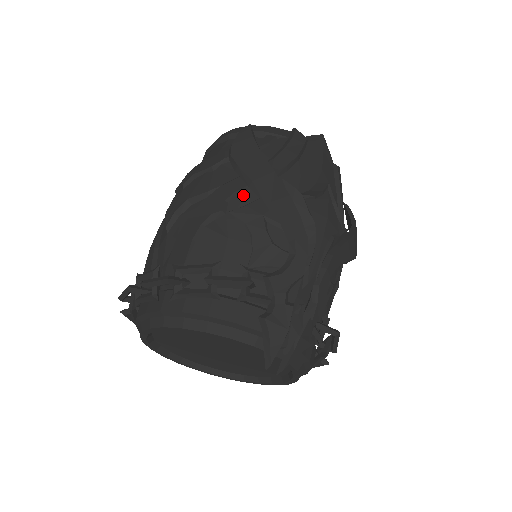
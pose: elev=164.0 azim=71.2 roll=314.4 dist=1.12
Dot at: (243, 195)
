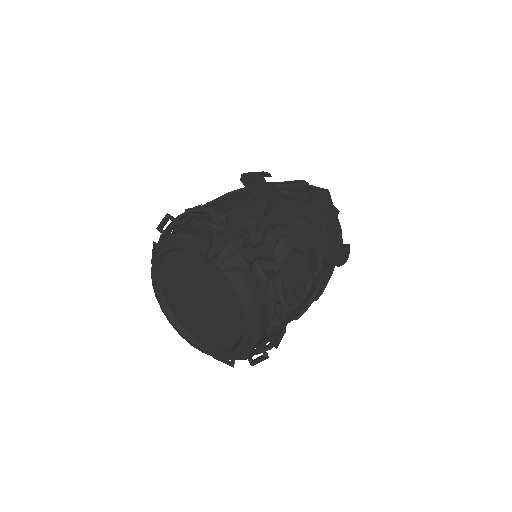
Dot at: (240, 192)
